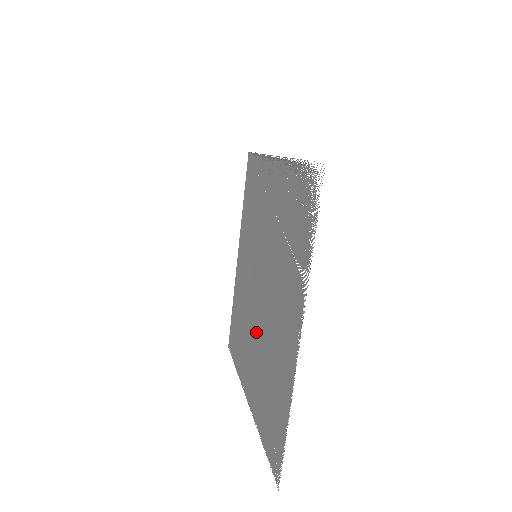
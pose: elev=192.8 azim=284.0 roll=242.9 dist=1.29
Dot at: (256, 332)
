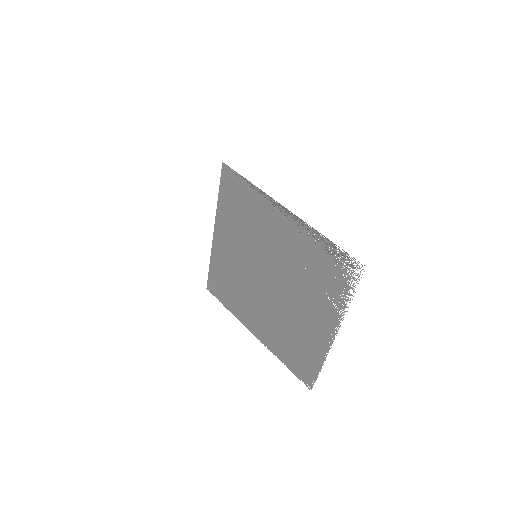
Dot at: (265, 305)
